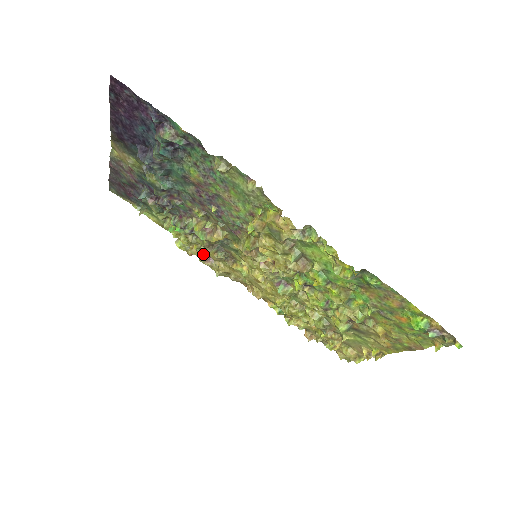
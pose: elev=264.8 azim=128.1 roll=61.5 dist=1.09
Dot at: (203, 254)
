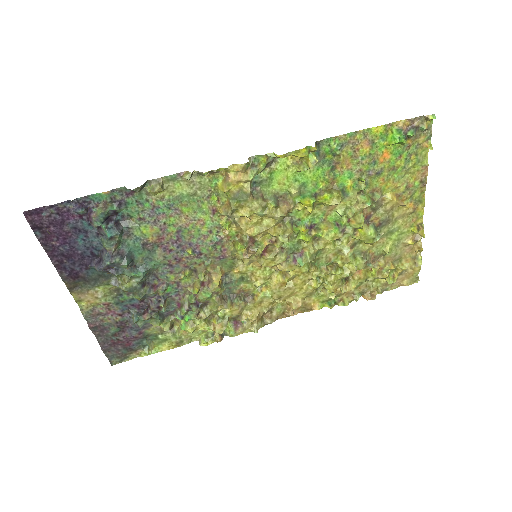
Dot at: (226, 320)
